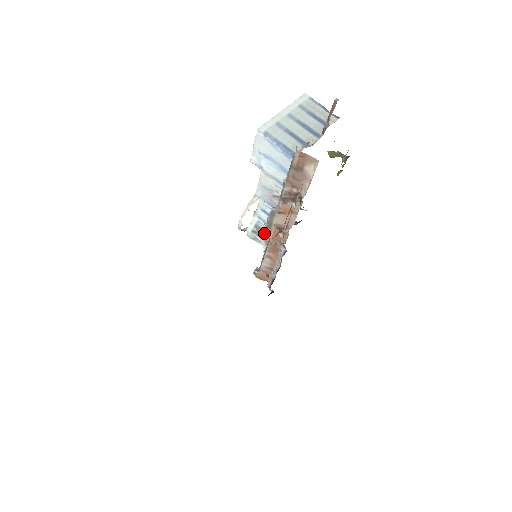
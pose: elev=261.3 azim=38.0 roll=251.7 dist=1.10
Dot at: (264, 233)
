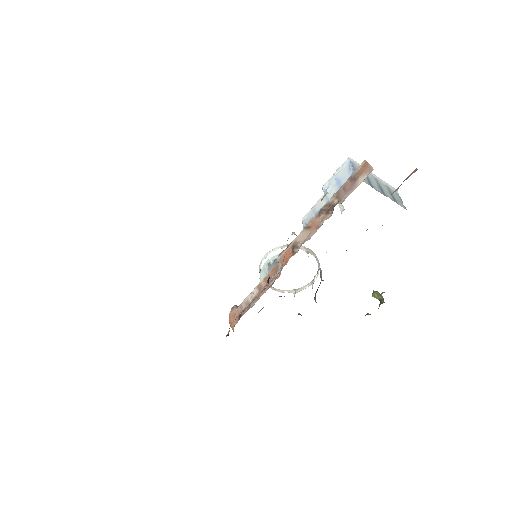
Dot at: occluded
